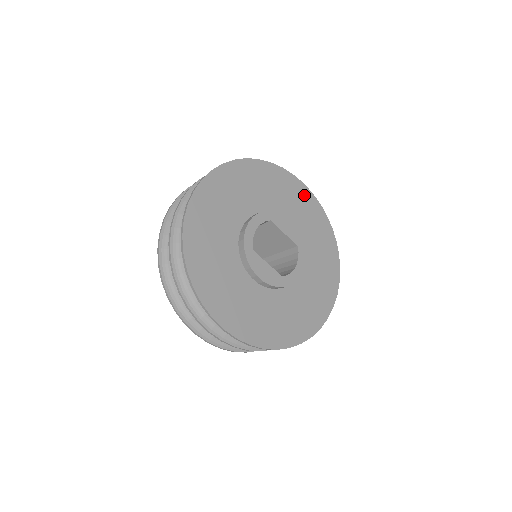
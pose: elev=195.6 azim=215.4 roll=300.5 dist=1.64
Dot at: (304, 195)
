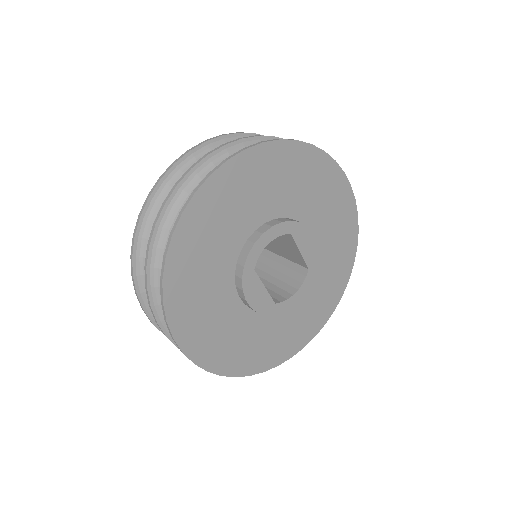
Dot at: (345, 201)
